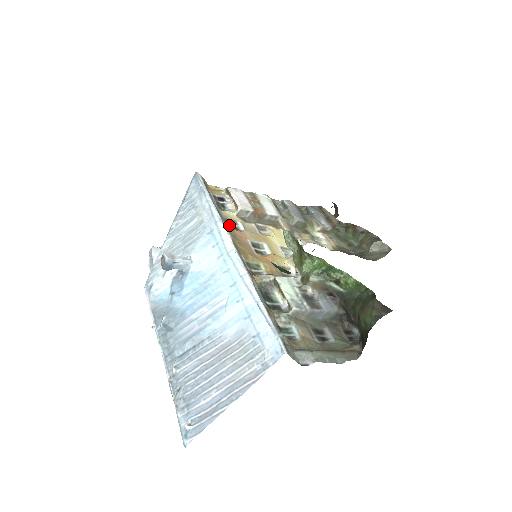
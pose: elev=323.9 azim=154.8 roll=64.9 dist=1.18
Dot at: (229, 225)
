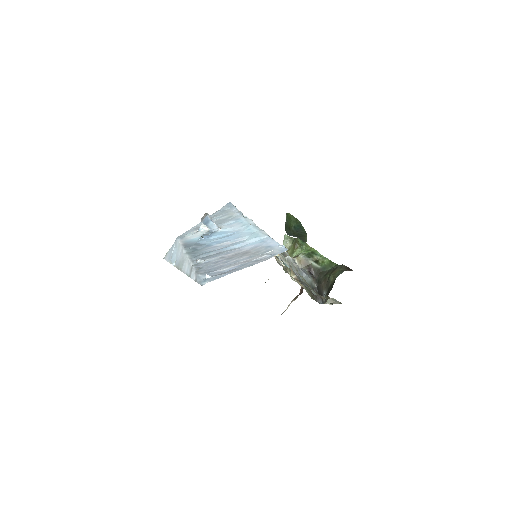
Dot at: occluded
